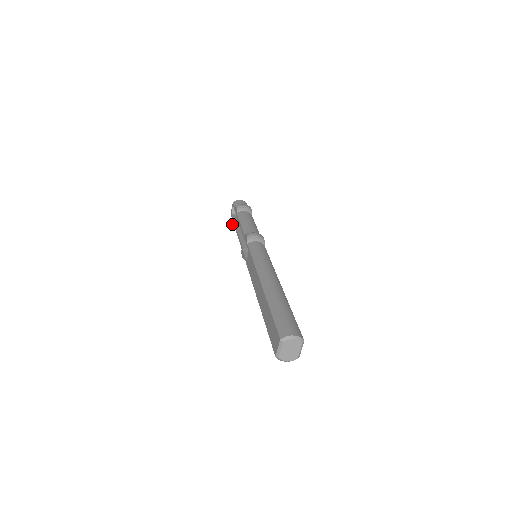
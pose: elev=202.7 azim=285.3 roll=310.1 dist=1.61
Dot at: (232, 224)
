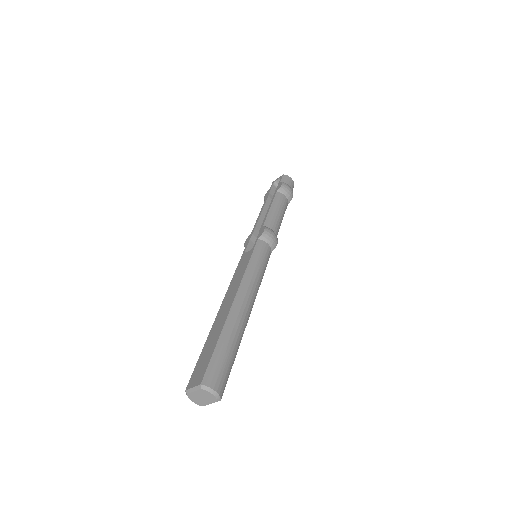
Dot at: (265, 194)
